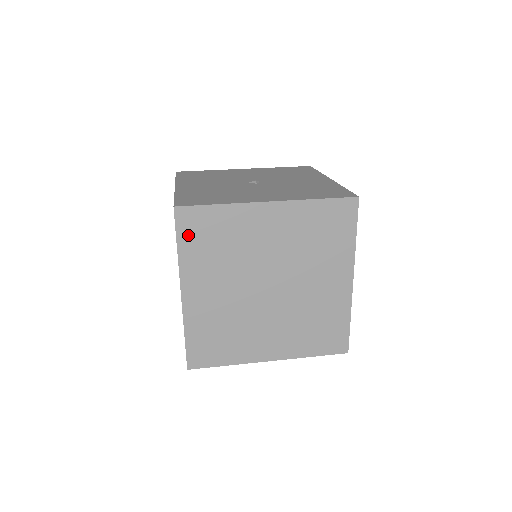
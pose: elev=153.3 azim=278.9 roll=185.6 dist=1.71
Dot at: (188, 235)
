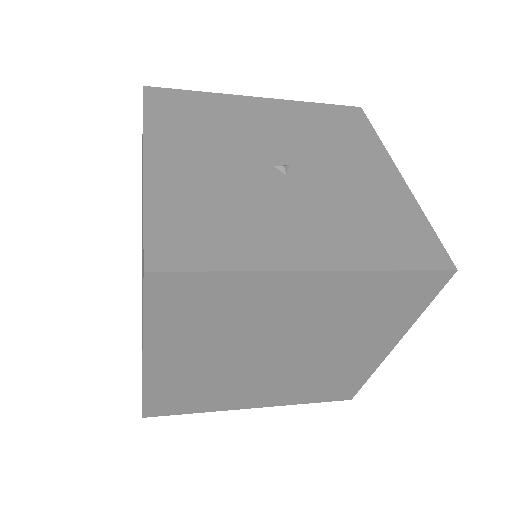
Dot at: (165, 305)
